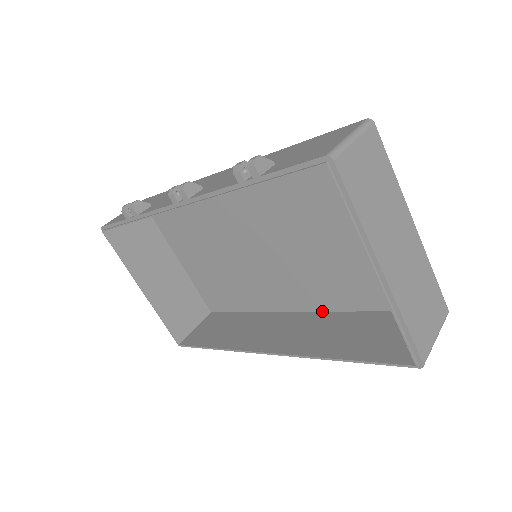
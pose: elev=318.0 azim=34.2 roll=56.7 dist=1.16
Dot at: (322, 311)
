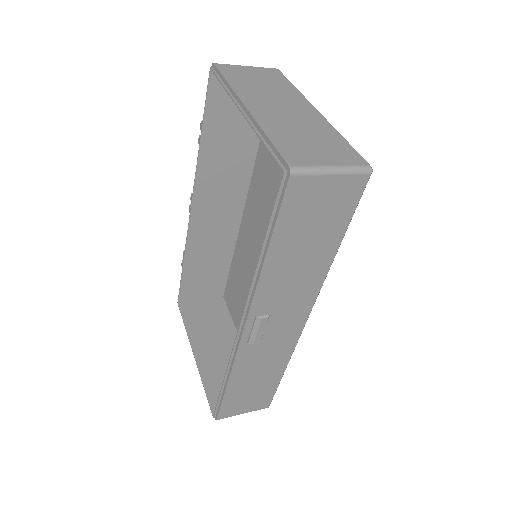
Dot at: occluded
